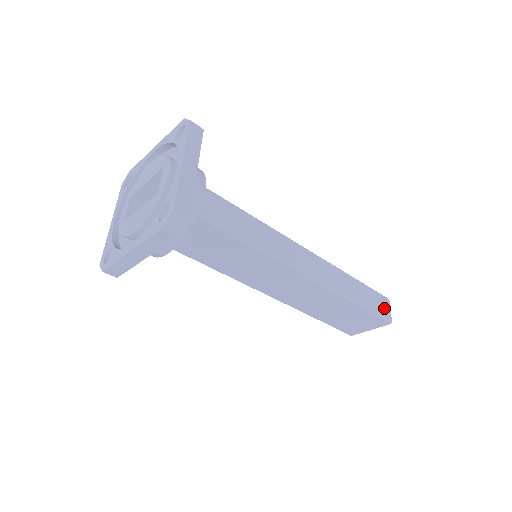
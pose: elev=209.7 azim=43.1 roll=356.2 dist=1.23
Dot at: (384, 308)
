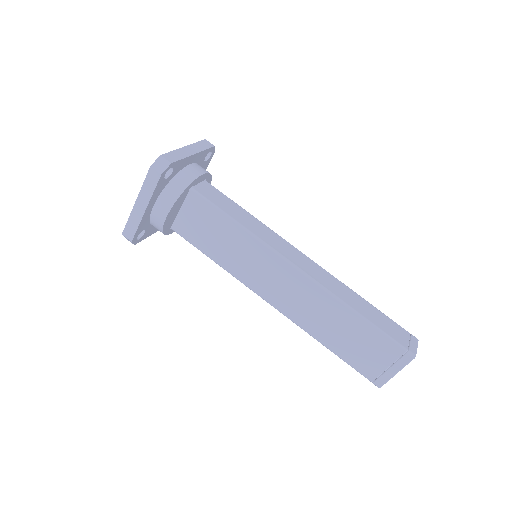
Dot at: (406, 340)
